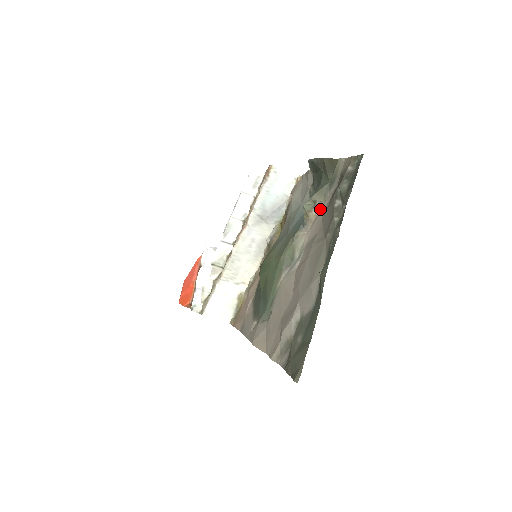
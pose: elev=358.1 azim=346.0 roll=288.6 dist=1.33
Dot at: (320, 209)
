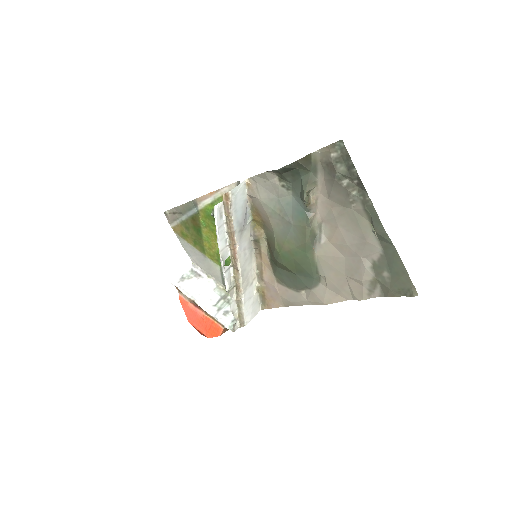
Dot at: (315, 193)
